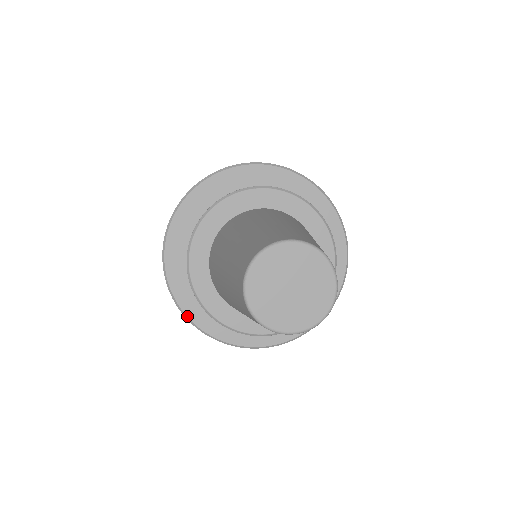
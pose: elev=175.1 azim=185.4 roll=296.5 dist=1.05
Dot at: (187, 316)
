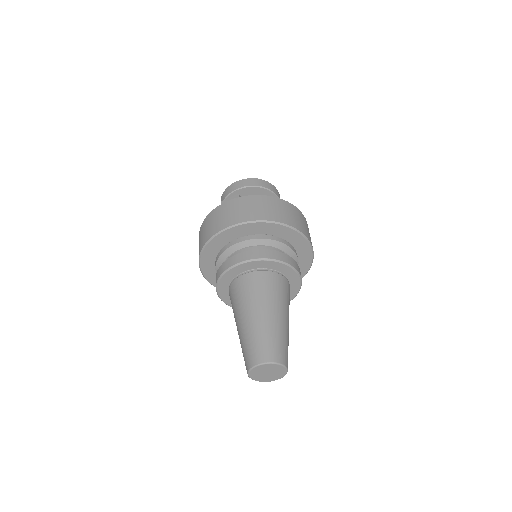
Dot at: occluded
